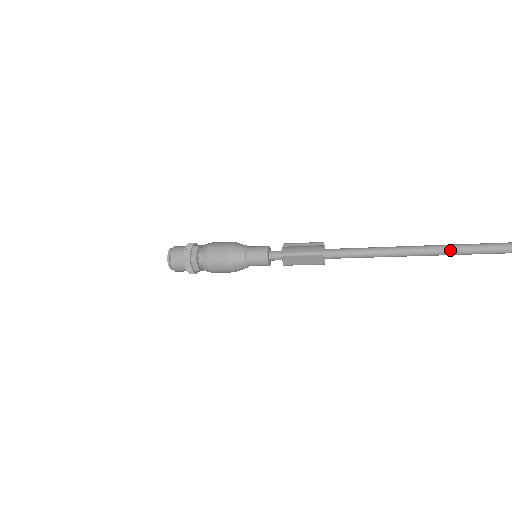
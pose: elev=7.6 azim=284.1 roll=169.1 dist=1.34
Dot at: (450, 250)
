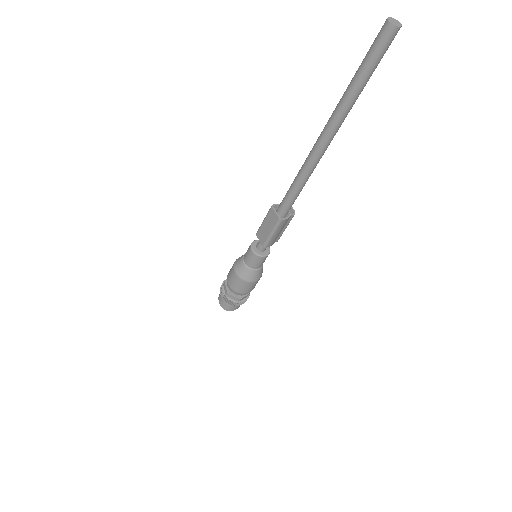
Dot at: (340, 101)
